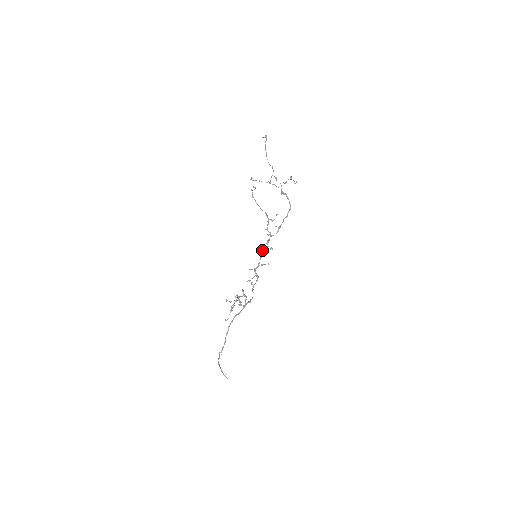
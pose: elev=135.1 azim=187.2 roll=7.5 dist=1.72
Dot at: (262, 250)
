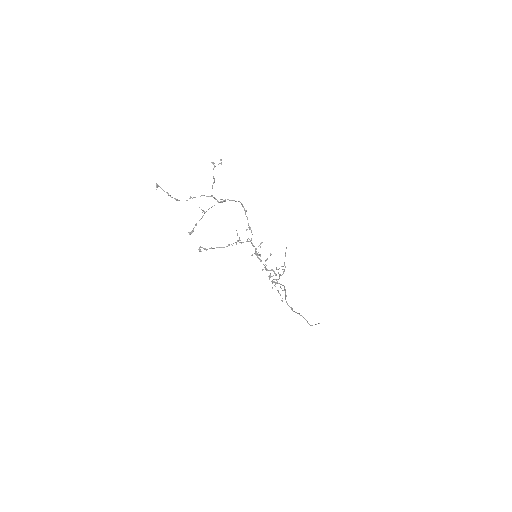
Dot at: (255, 253)
